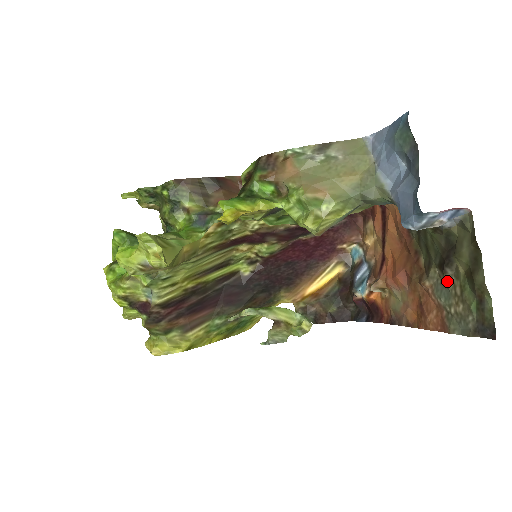
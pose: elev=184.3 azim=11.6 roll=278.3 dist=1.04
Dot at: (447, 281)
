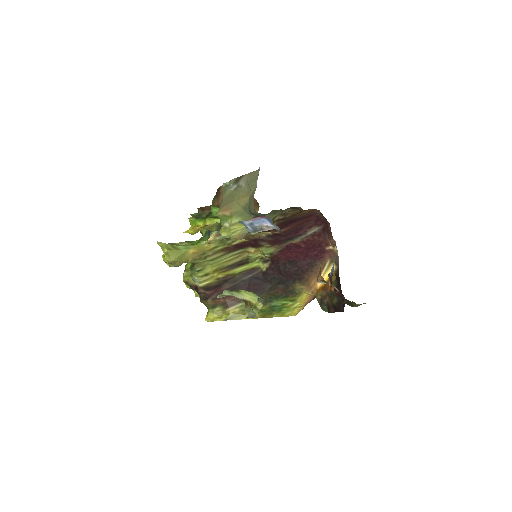
Dot at: occluded
